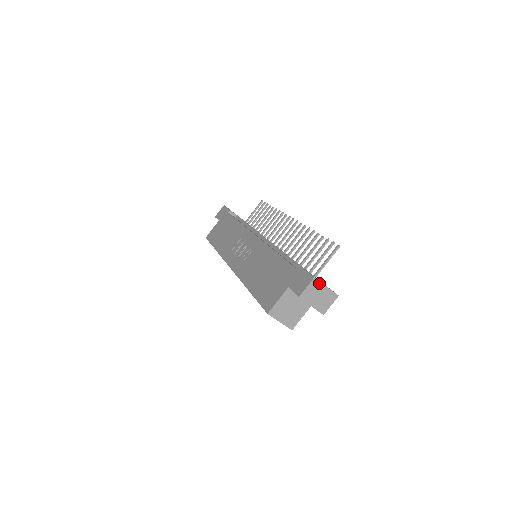
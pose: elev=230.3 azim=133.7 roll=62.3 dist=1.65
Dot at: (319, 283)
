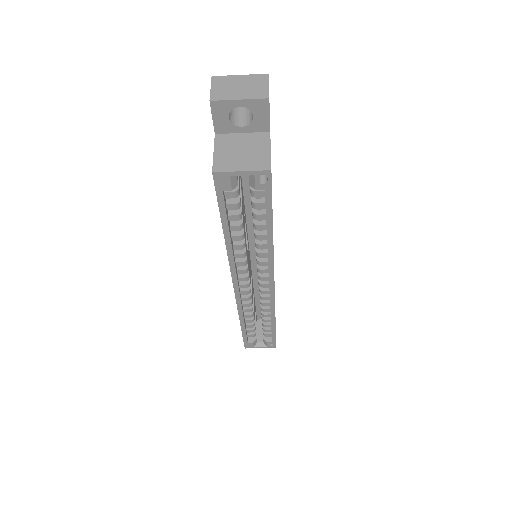
Dot at: (225, 78)
